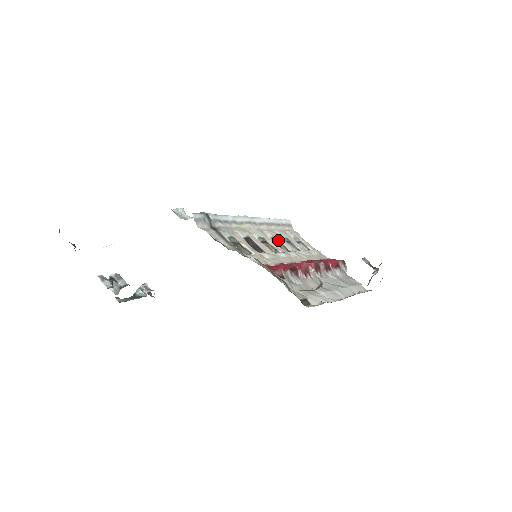
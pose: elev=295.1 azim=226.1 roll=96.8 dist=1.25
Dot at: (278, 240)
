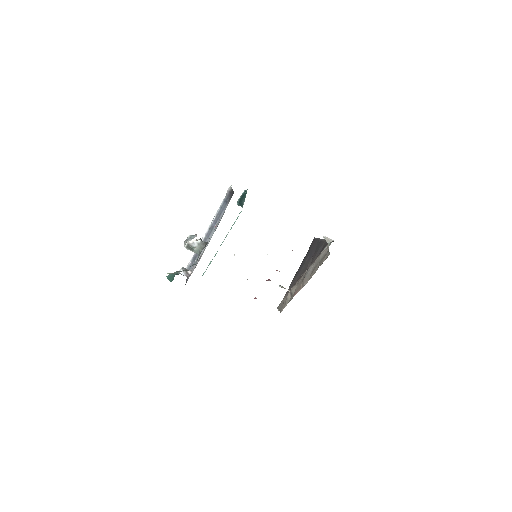
Dot at: occluded
